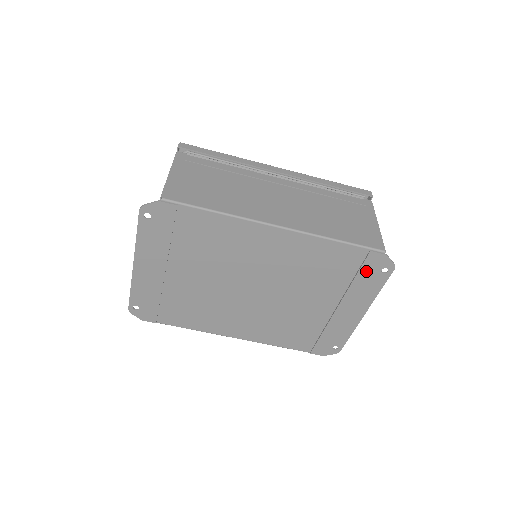
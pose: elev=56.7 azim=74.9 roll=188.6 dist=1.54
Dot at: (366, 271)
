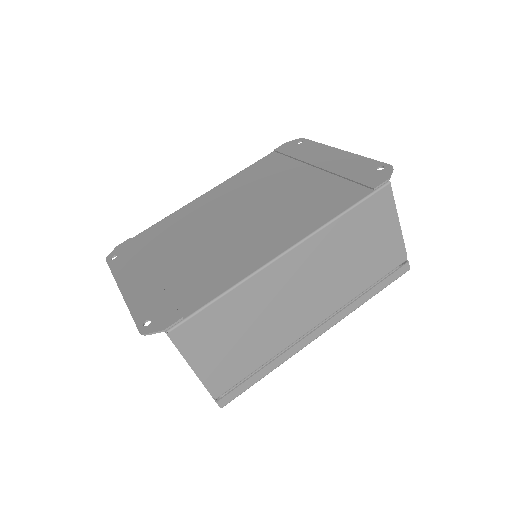
Dot at: (290, 151)
